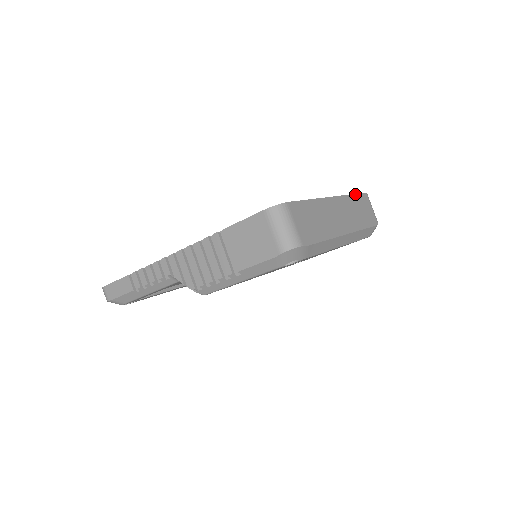
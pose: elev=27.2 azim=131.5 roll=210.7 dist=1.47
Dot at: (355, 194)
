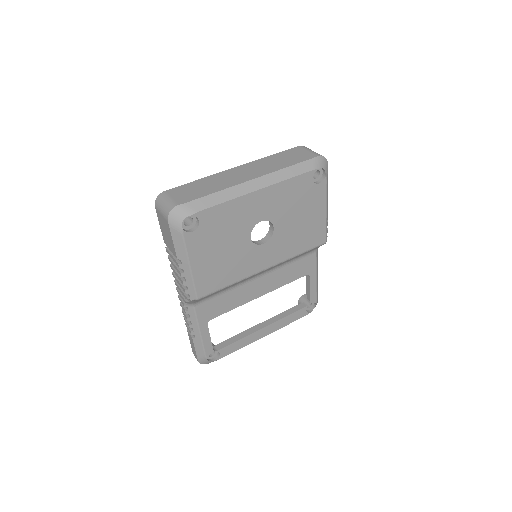
Dot at: (277, 154)
